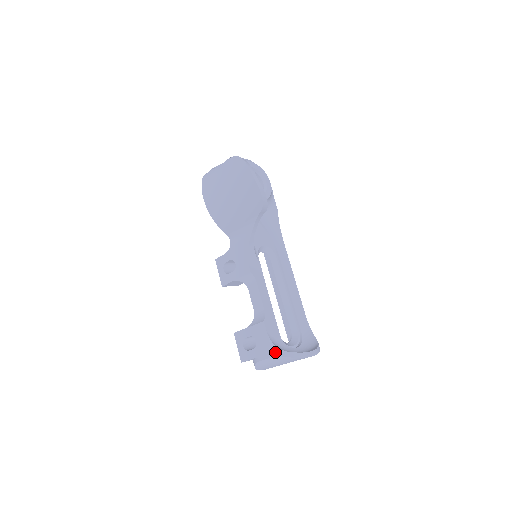
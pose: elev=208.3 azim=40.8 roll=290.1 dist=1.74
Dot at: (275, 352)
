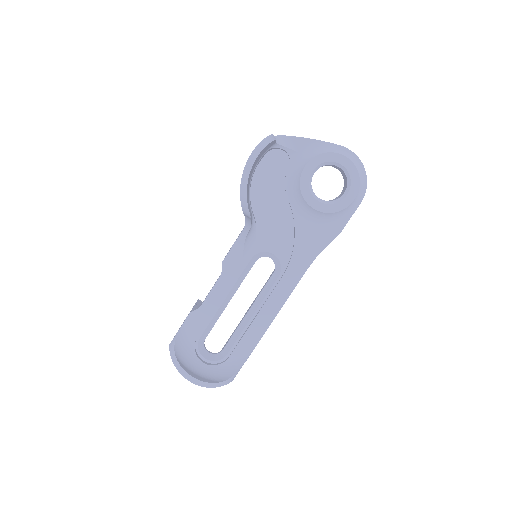
Dot at: (172, 343)
